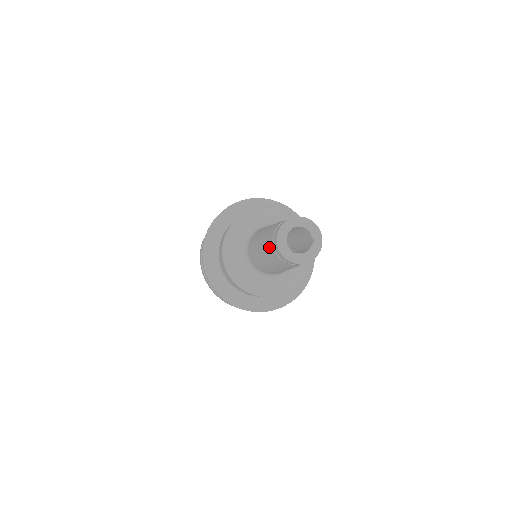
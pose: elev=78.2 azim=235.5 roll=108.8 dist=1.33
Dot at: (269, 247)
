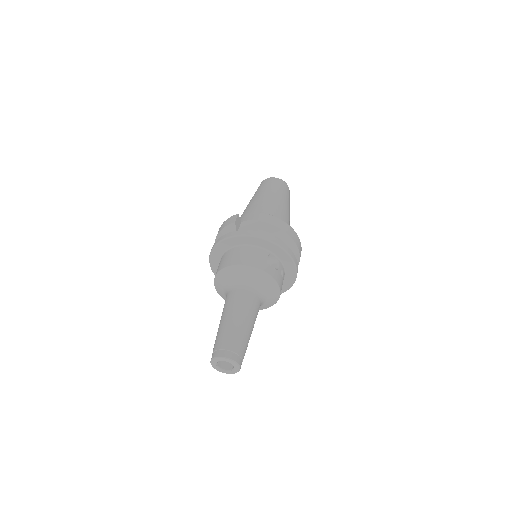
Dot at: (216, 343)
